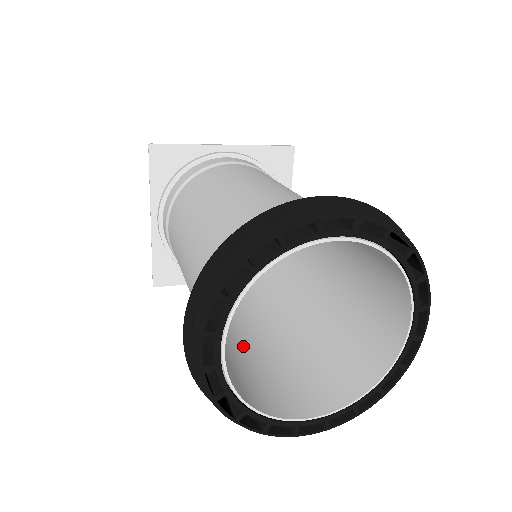
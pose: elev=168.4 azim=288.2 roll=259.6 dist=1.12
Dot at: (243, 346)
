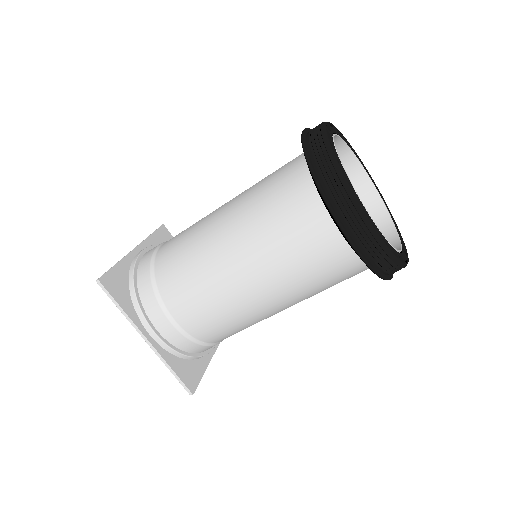
Dot at: occluded
